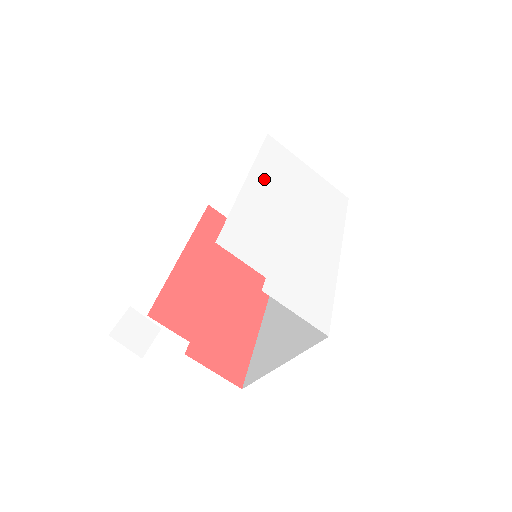
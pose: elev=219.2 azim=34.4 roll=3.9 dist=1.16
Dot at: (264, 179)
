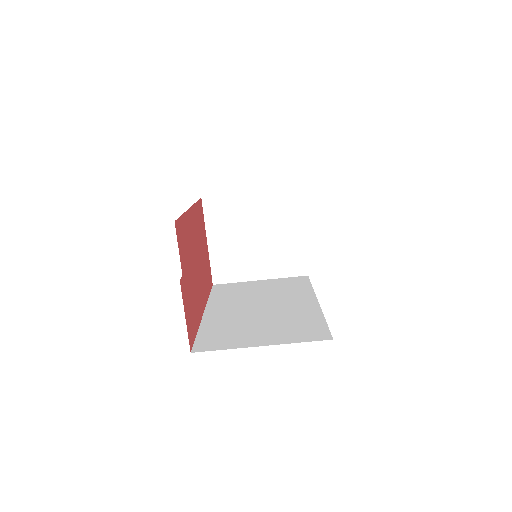
Dot at: occluded
